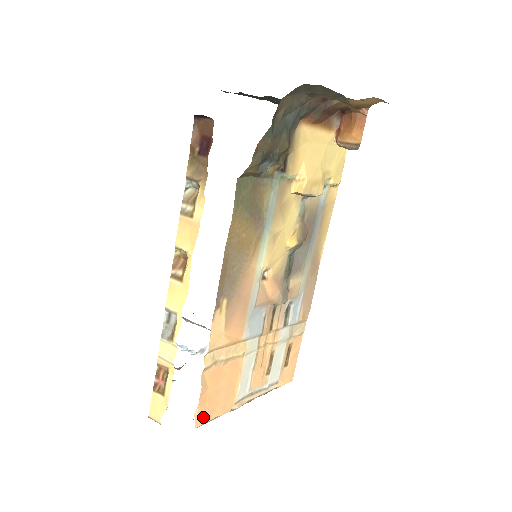
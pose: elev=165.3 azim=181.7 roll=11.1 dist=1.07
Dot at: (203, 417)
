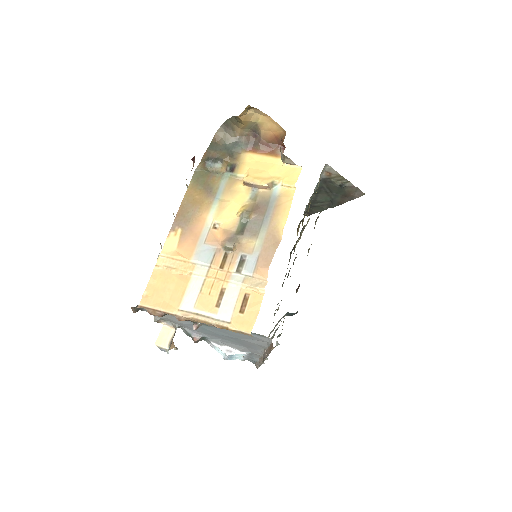
Dot at: (148, 300)
